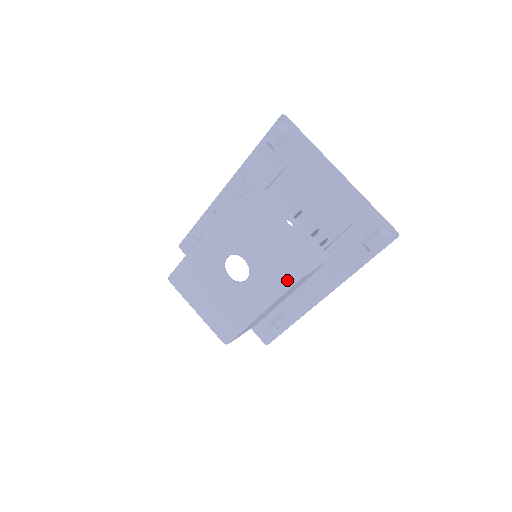
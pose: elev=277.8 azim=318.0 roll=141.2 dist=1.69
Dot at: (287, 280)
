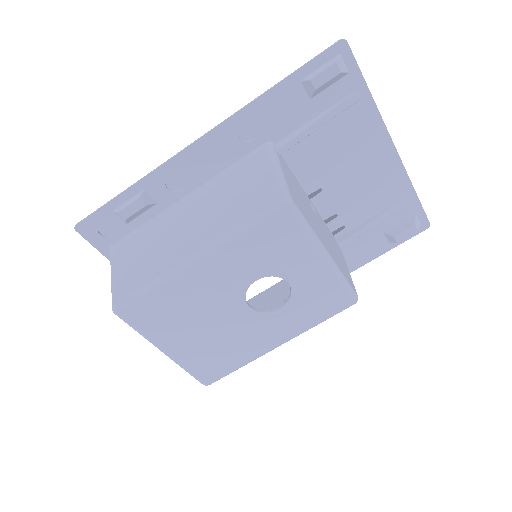
Dot at: (343, 305)
